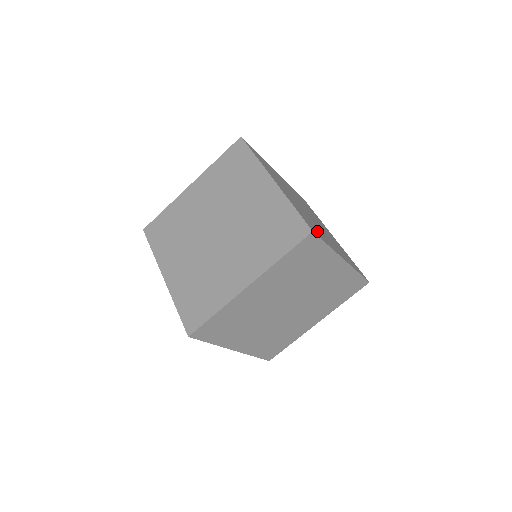
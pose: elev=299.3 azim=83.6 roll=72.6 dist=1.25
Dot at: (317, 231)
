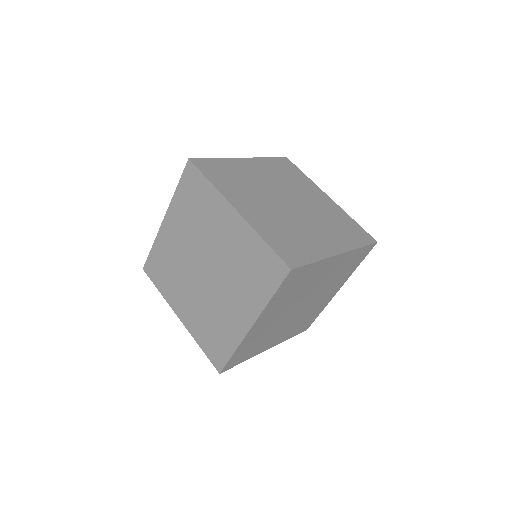
Dot at: (299, 248)
